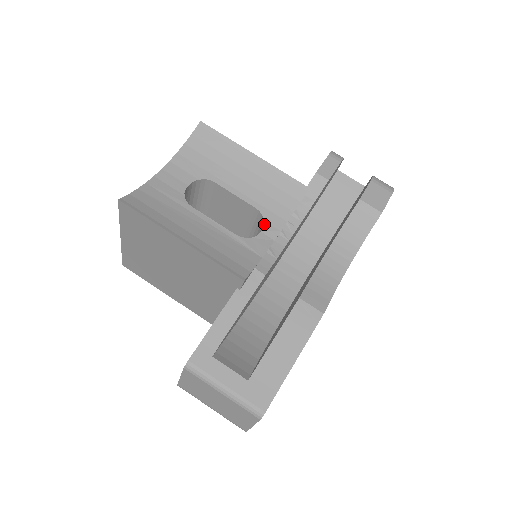
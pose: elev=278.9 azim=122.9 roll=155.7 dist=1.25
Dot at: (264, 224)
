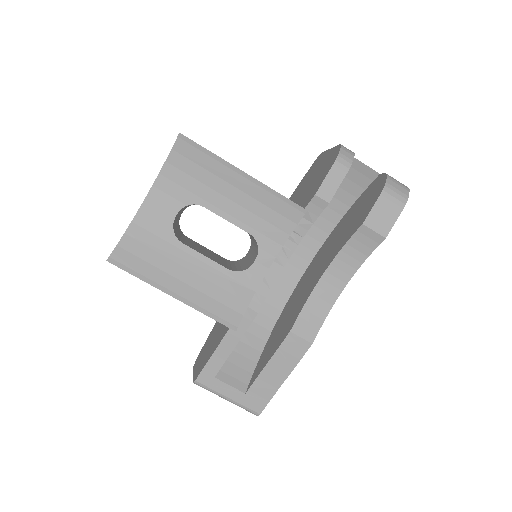
Dot at: (258, 251)
